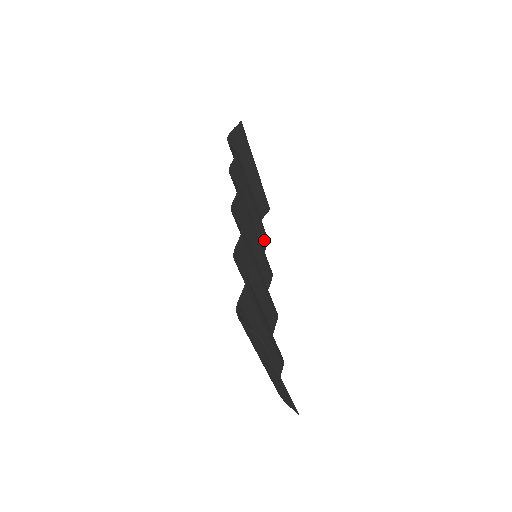
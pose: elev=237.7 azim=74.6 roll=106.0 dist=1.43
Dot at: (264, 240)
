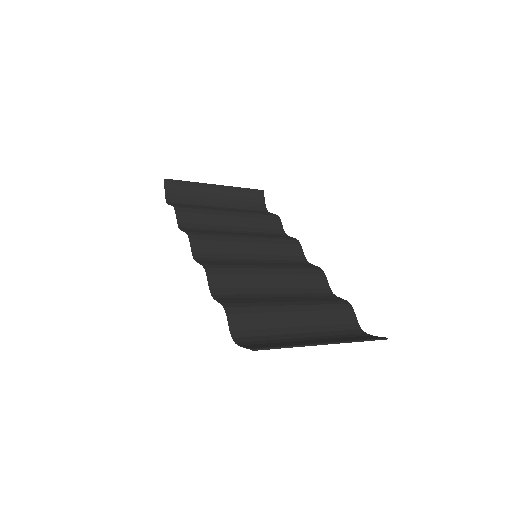
Dot at: (273, 222)
